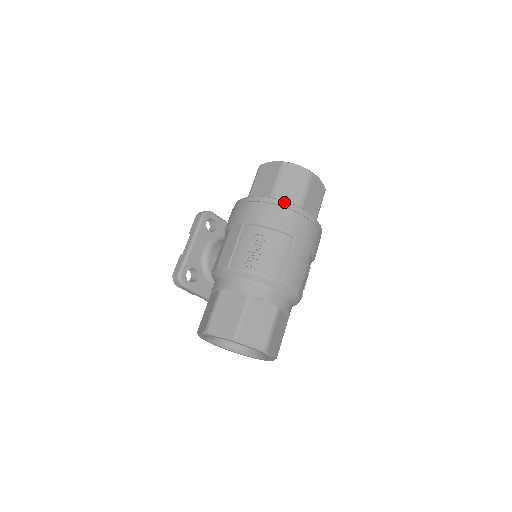
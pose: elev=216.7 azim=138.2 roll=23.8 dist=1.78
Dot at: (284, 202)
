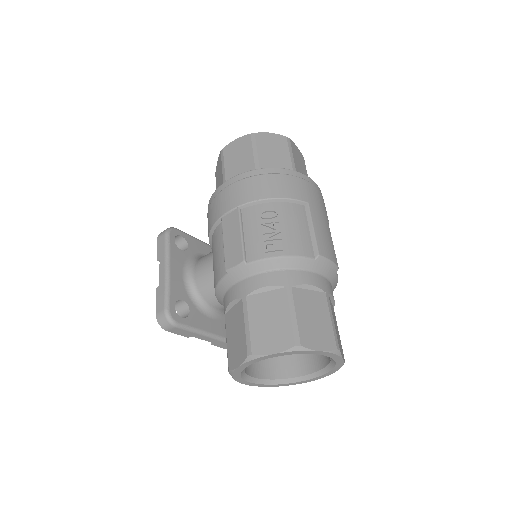
Dot at: (278, 169)
